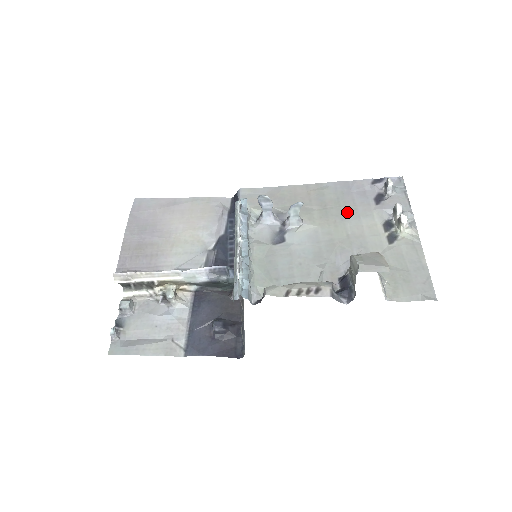
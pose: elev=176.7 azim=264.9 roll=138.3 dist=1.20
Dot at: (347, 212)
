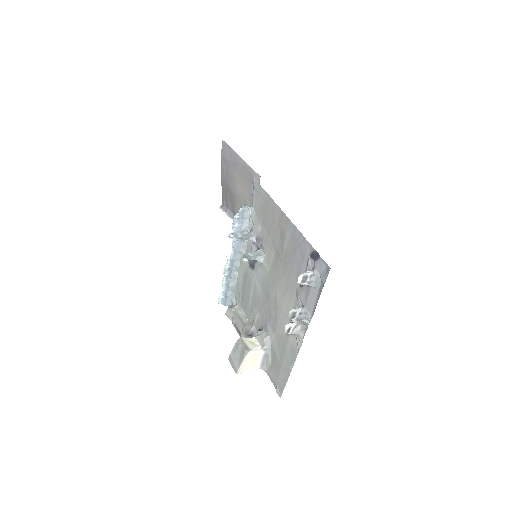
Dot at: (284, 275)
